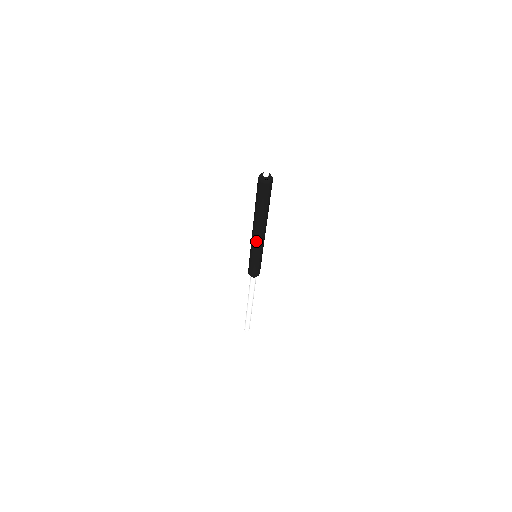
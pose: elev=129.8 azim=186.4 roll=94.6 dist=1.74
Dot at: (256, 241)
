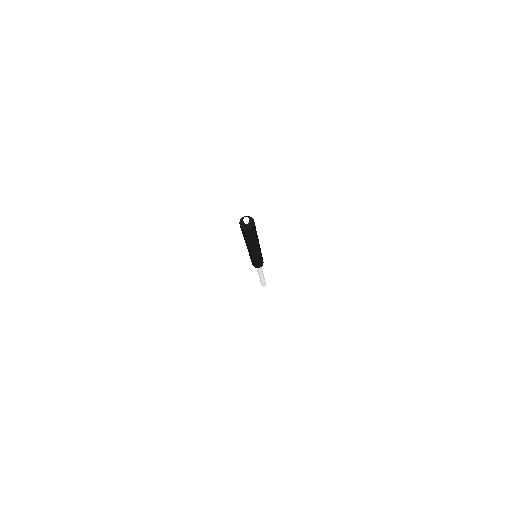
Dot at: (250, 253)
